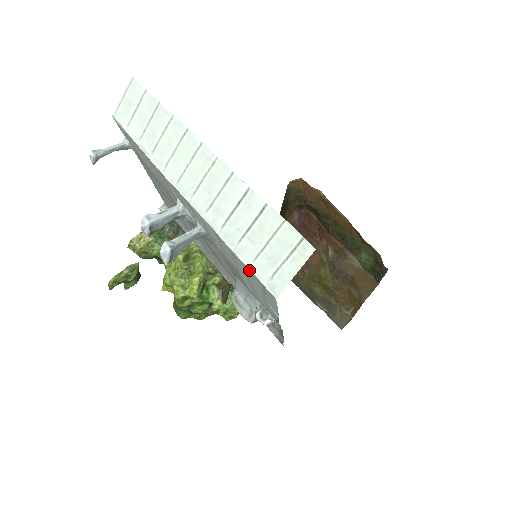
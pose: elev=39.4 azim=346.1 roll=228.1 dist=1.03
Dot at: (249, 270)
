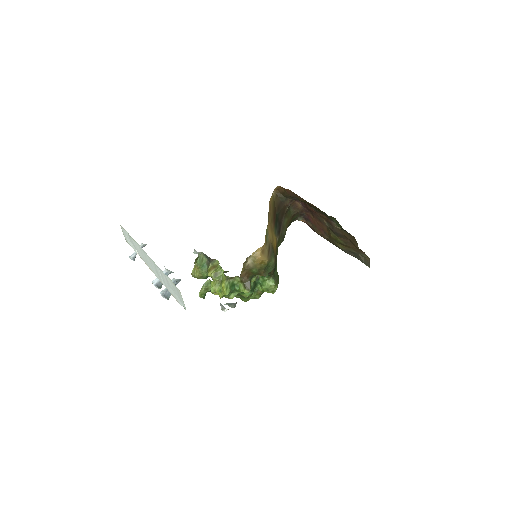
Dot at: (178, 300)
